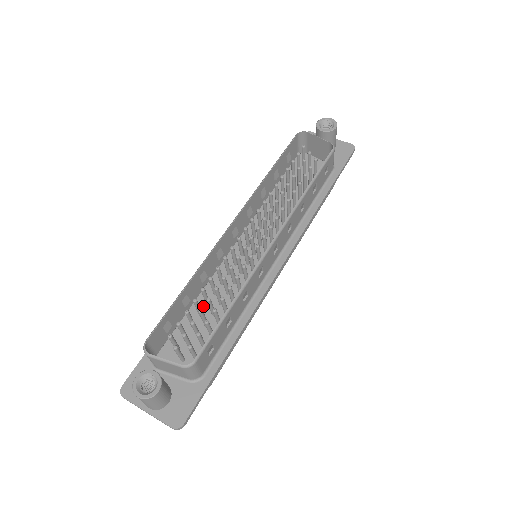
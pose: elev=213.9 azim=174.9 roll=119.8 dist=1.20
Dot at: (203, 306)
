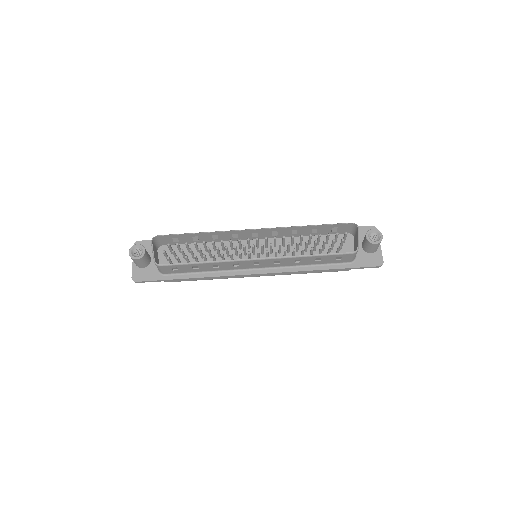
Dot at: (204, 249)
